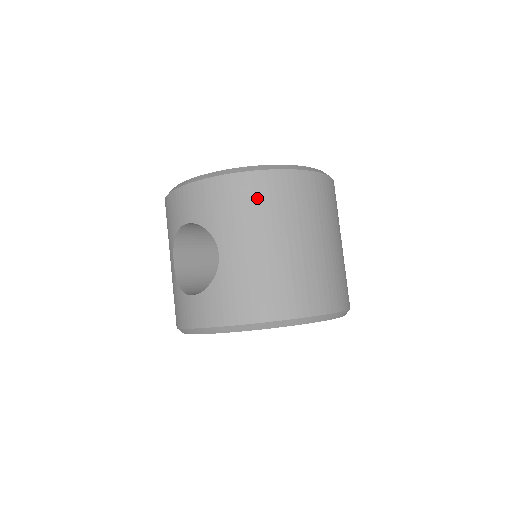
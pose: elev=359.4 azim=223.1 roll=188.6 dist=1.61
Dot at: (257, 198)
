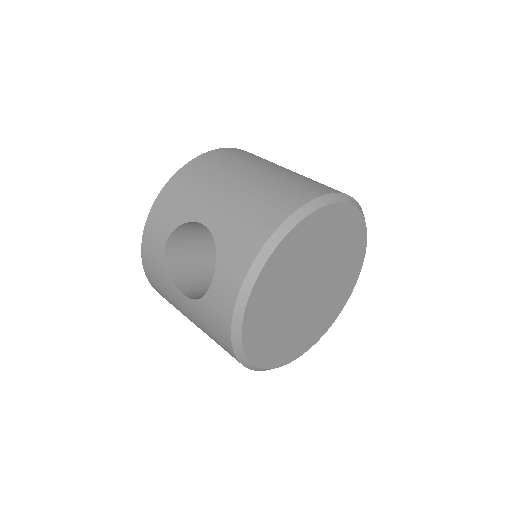
Dot at: (201, 173)
